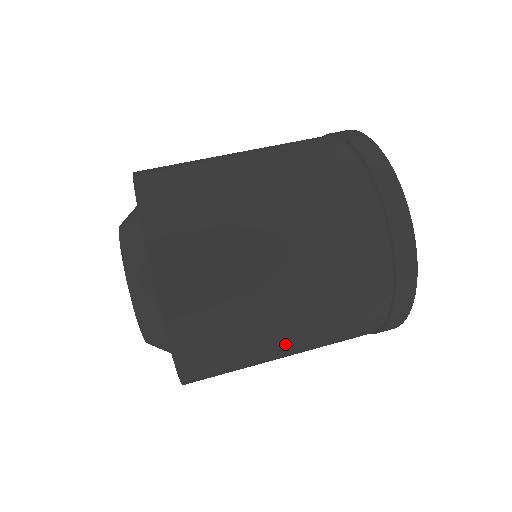
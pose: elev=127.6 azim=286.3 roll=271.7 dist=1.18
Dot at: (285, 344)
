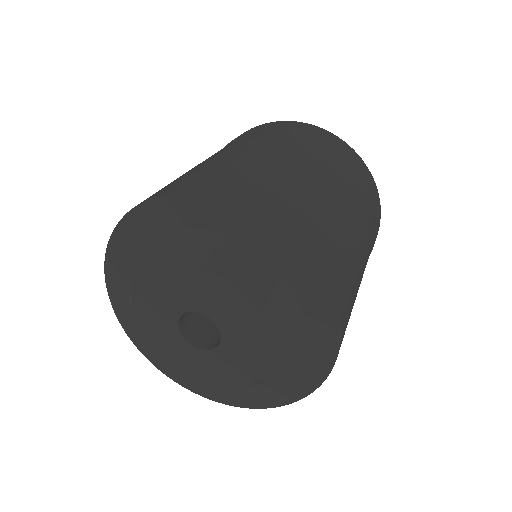
Dot at: (358, 243)
